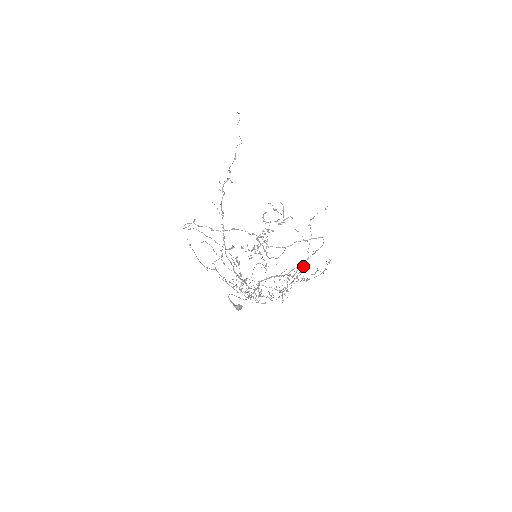
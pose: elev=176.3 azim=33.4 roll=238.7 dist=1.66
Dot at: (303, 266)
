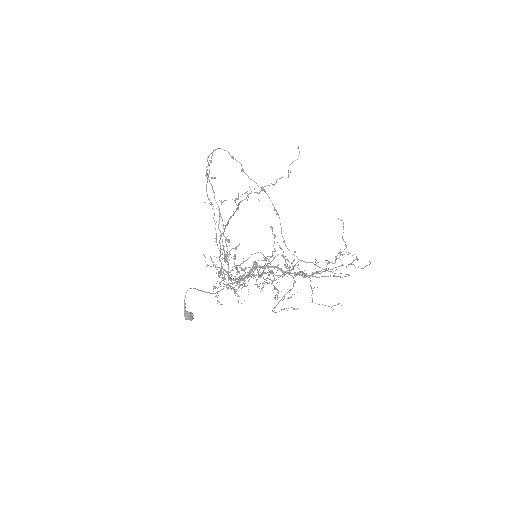
Dot at: (329, 261)
